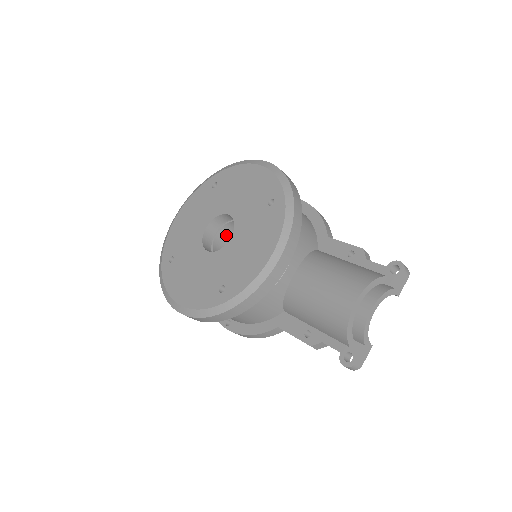
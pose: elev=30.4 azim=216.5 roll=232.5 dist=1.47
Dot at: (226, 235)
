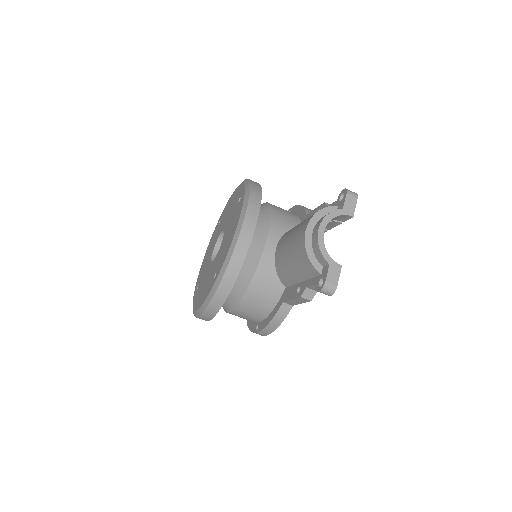
Dot at: occluded
